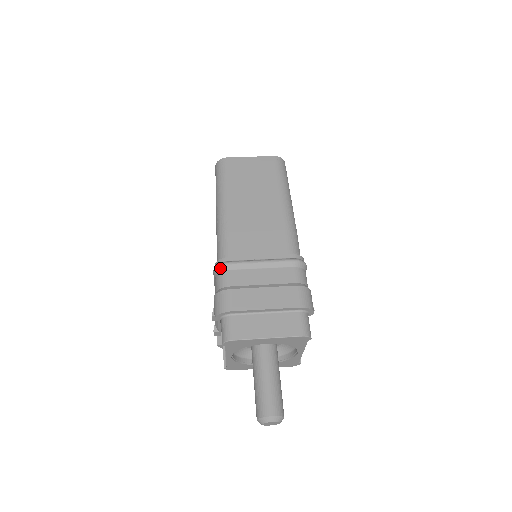
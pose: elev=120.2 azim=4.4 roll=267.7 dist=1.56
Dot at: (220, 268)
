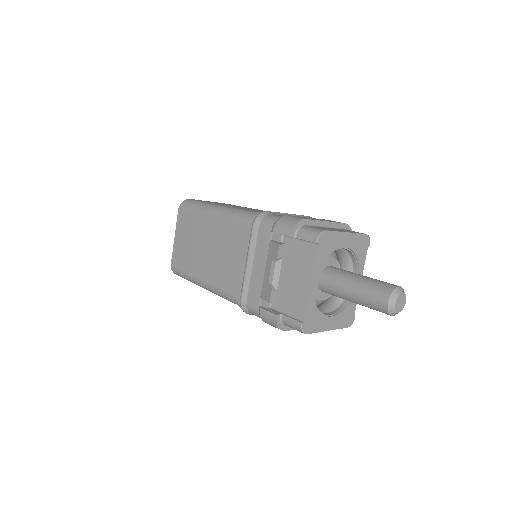
Dot at: (262, 214)
